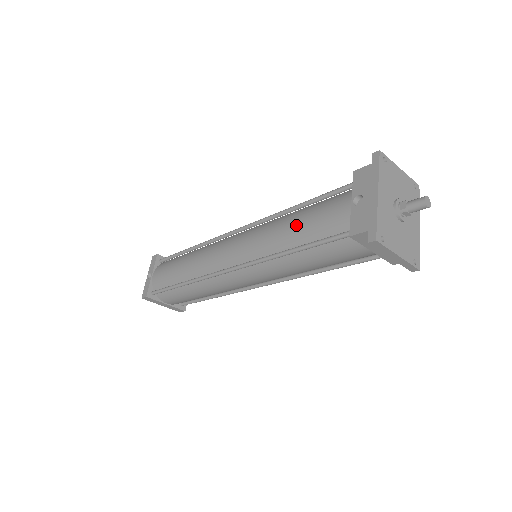
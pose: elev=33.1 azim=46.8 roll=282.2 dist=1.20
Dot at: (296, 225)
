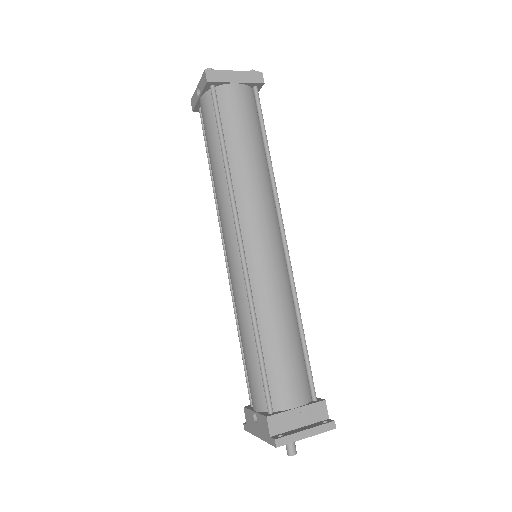
Dot at: (243, 347)
